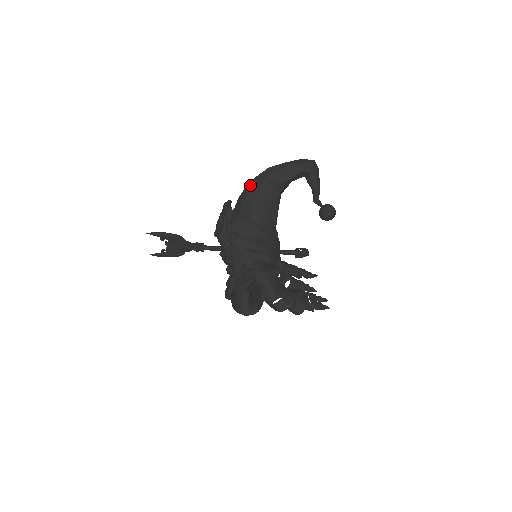
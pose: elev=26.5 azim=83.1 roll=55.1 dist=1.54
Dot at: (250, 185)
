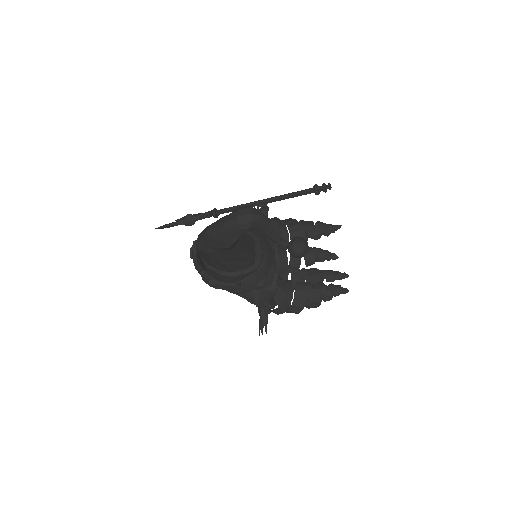
Dot at: occluded
